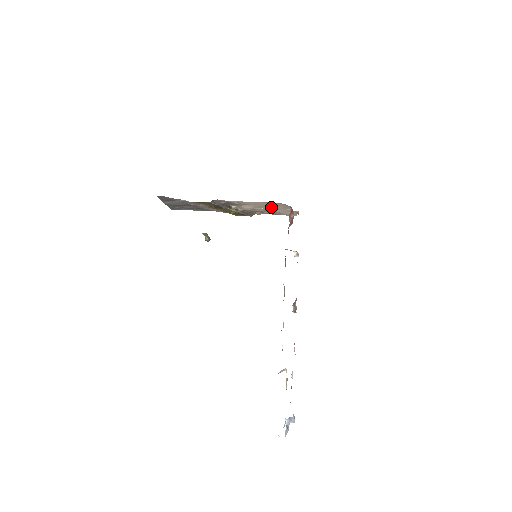
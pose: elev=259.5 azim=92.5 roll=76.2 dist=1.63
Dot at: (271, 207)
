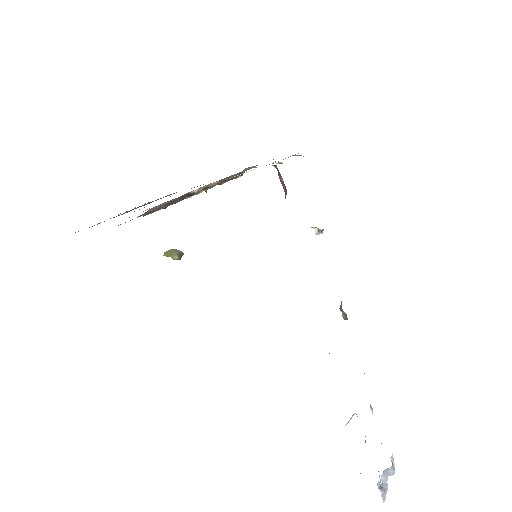
Dot at: occluded
